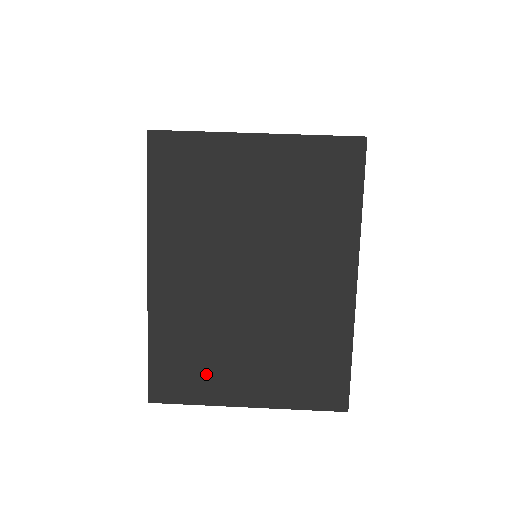
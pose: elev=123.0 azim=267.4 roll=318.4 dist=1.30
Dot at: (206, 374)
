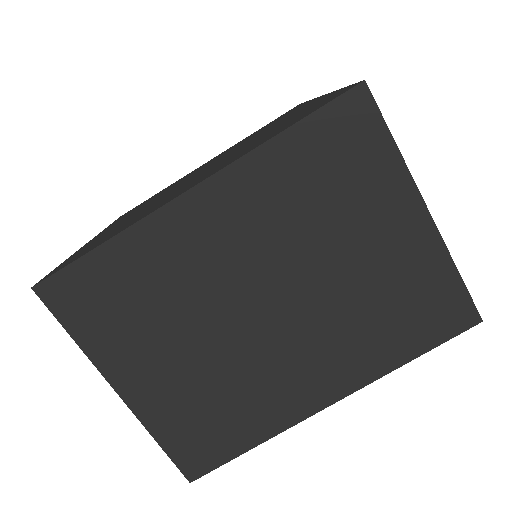
Dot at: occluded
